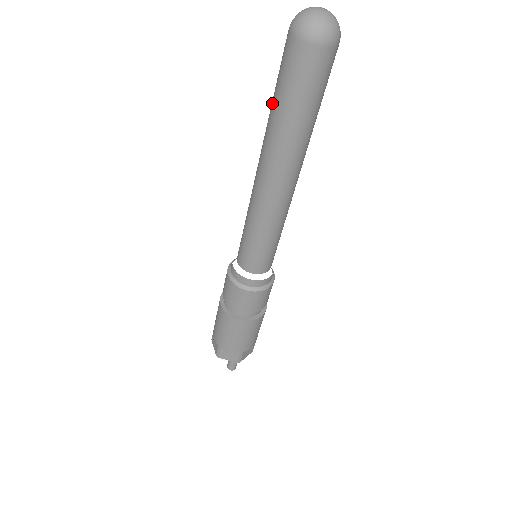
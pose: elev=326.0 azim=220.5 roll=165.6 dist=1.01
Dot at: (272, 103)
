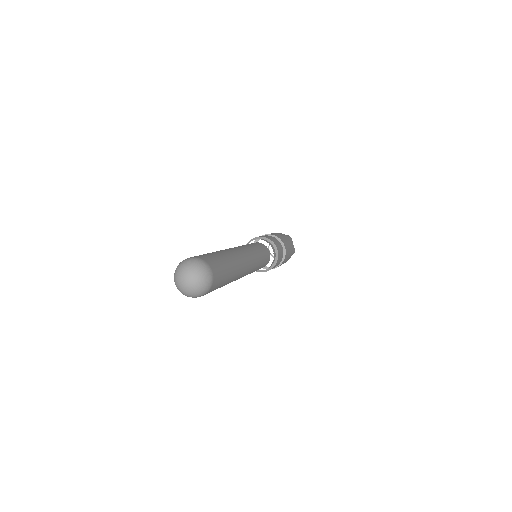
Dot at: occluded
